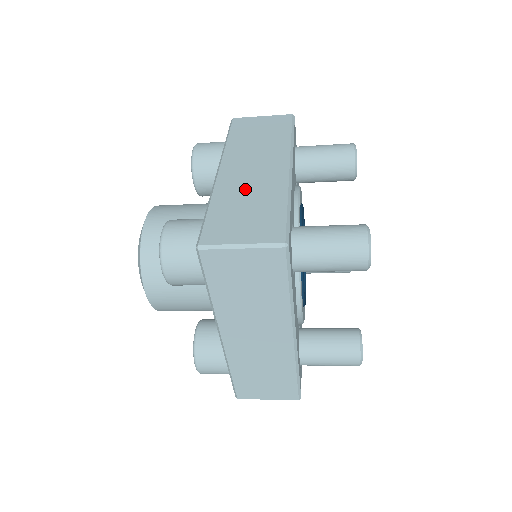
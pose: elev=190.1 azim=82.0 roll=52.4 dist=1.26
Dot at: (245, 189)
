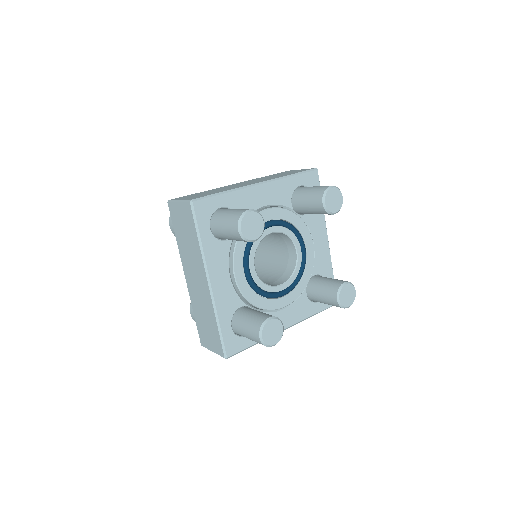
Dot at: (224, 188)
